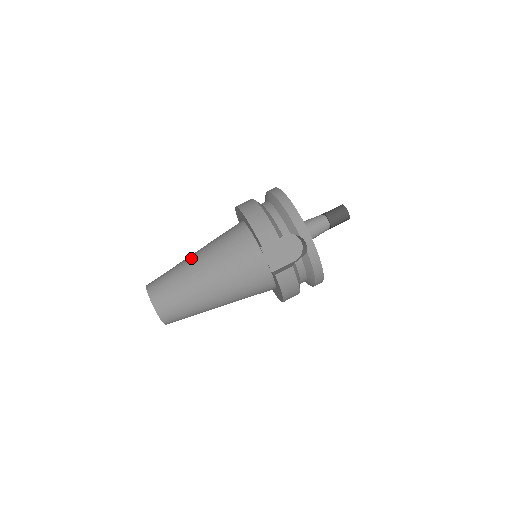
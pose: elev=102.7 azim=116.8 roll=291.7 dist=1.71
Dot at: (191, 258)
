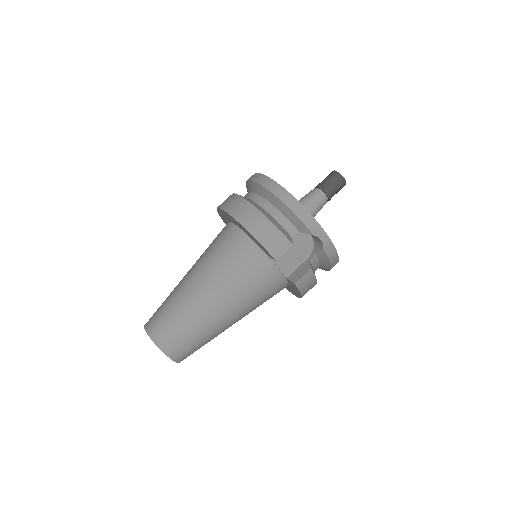
Dot at: (189, 285)
